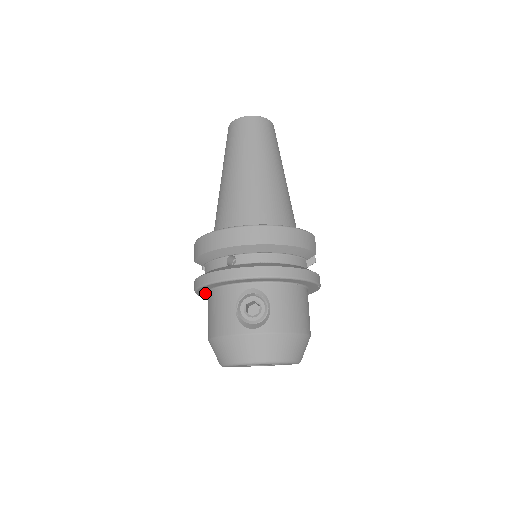
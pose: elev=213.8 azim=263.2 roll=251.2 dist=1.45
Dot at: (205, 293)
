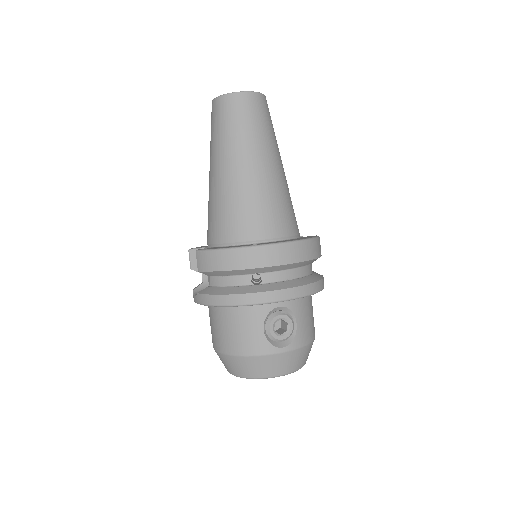
Dot at: occluded
